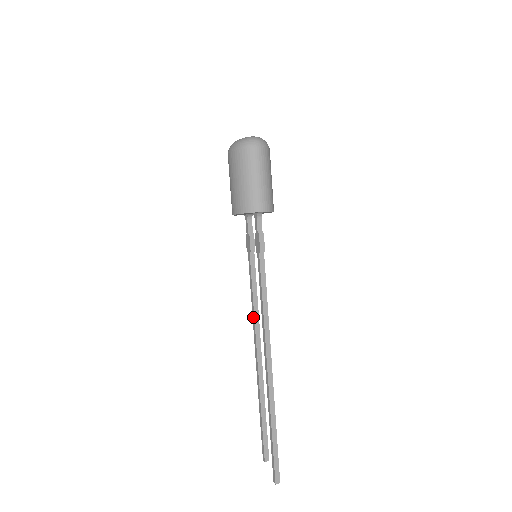
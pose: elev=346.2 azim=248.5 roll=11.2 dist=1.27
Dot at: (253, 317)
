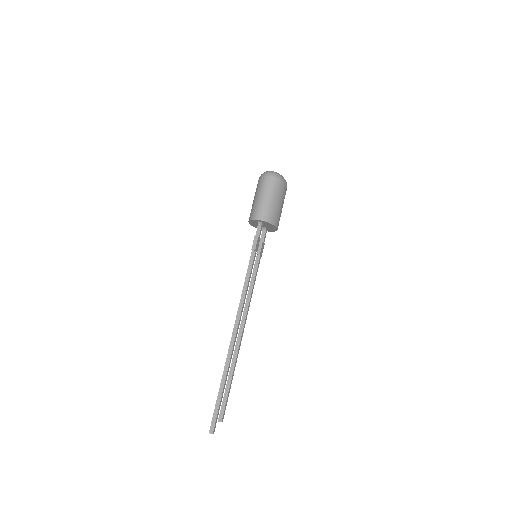
Dot at: (246, 303)
